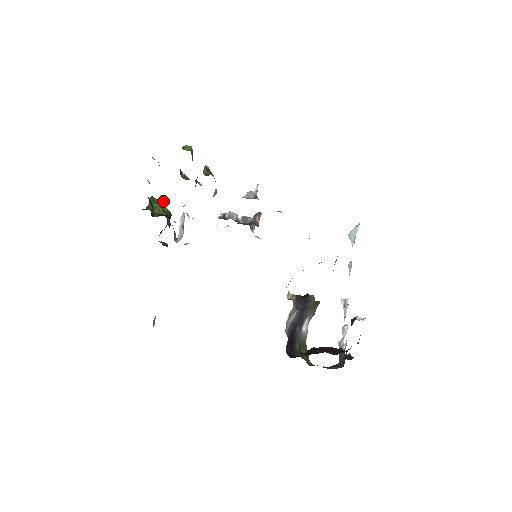
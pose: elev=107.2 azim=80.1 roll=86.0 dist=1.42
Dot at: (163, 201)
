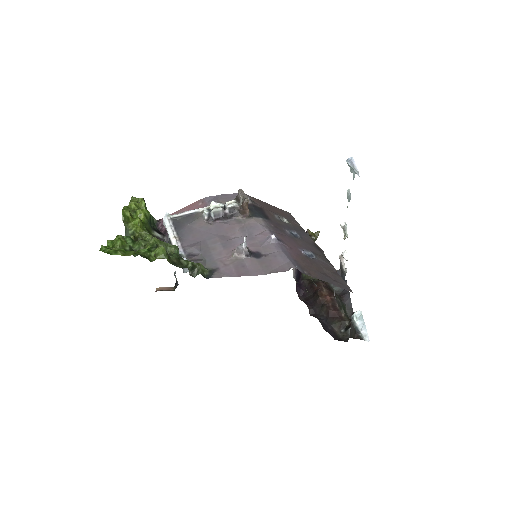
Dot at: (138, 220)
